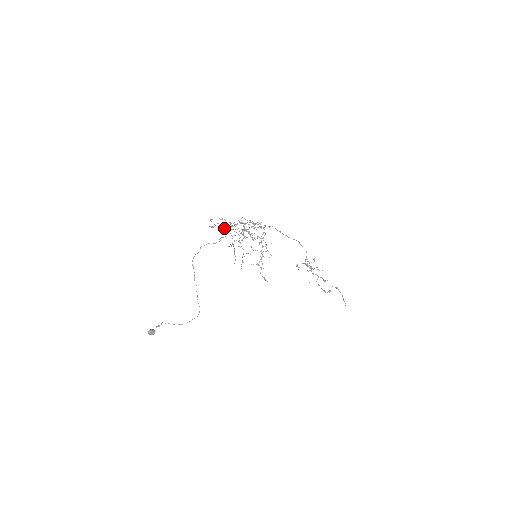
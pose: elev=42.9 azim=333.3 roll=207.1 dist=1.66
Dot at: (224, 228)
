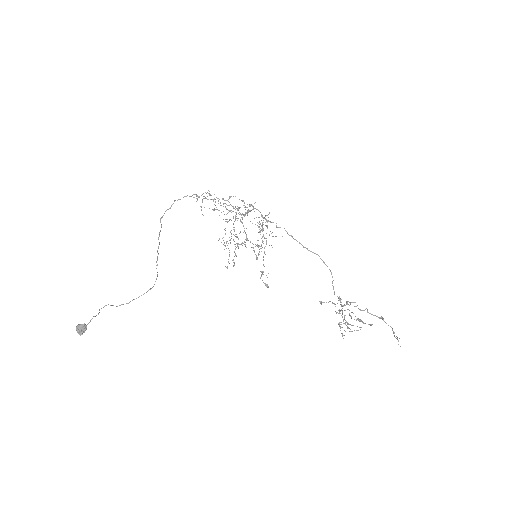
Dot at: occluded
